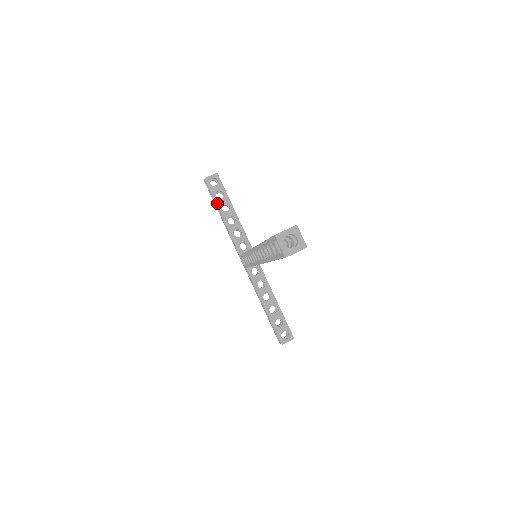
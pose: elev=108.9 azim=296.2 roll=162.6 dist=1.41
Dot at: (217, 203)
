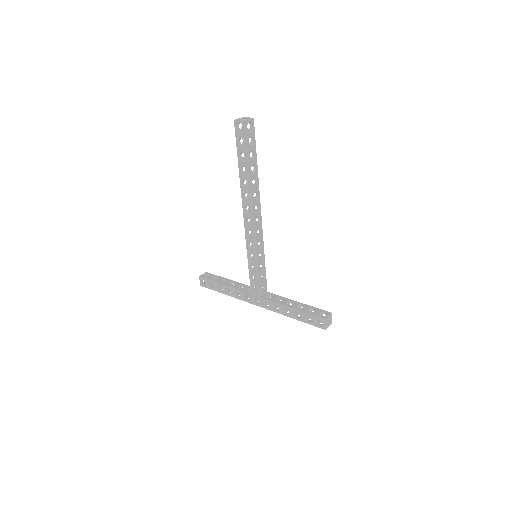
Dot at: (215, 281)
